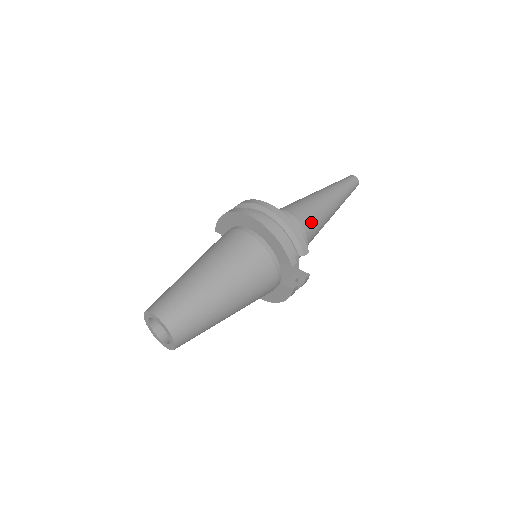
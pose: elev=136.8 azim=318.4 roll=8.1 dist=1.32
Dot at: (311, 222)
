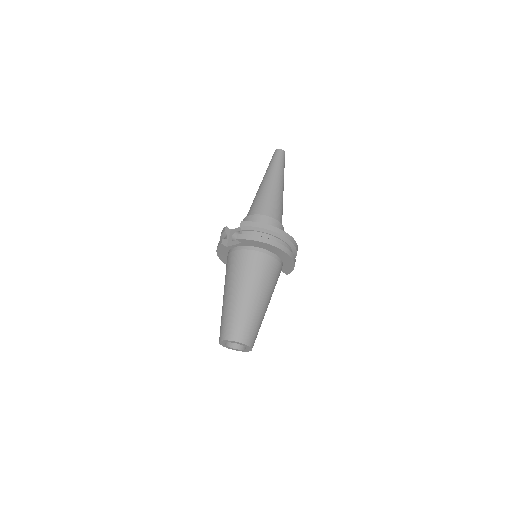
Dot at: occluded
